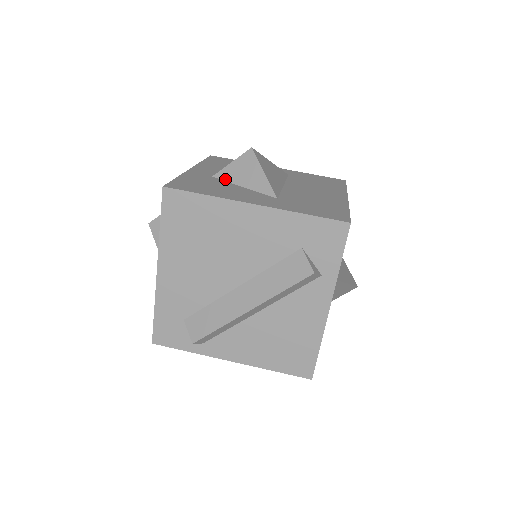
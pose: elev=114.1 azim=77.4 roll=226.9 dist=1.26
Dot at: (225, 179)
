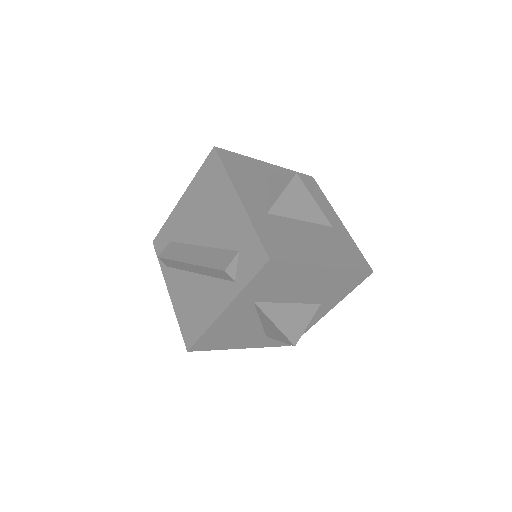
Dot at: (268, 181)
